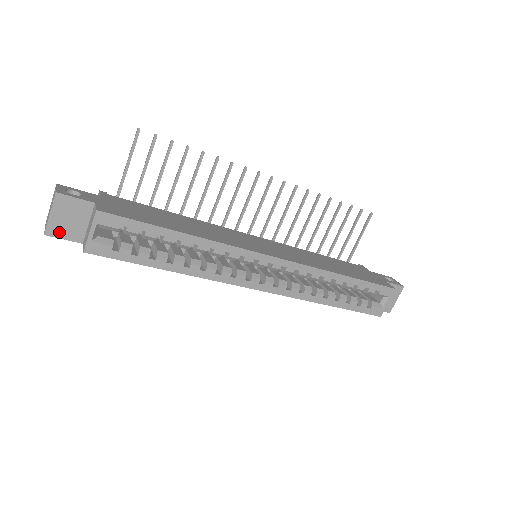
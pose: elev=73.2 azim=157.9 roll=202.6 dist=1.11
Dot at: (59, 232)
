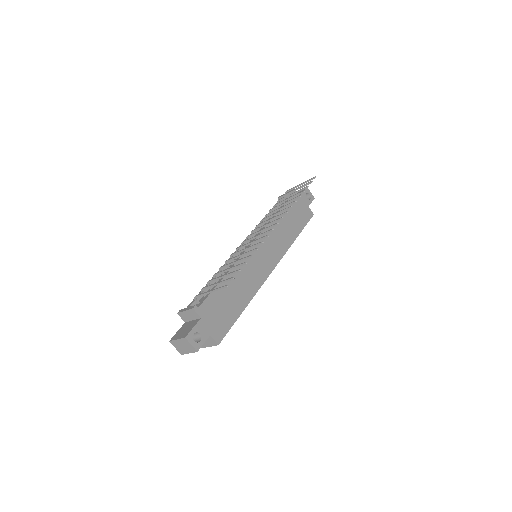
Dot at: occluded
